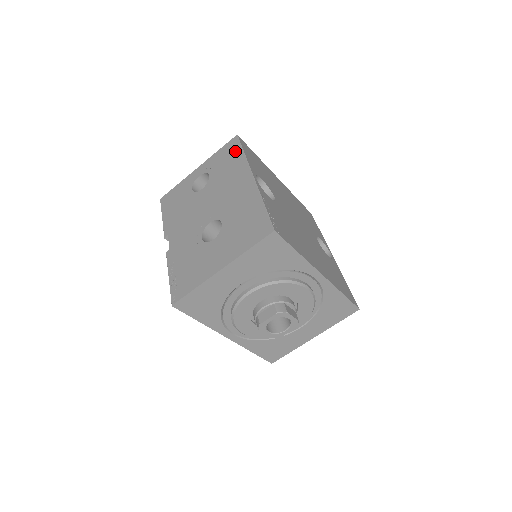
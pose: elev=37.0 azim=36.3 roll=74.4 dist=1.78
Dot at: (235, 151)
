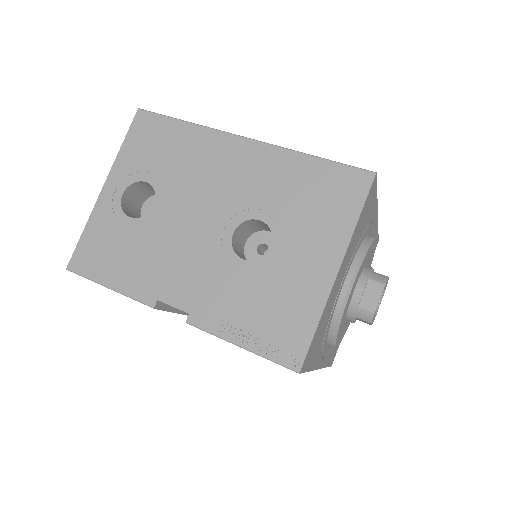
Dot at: (164, 128)
